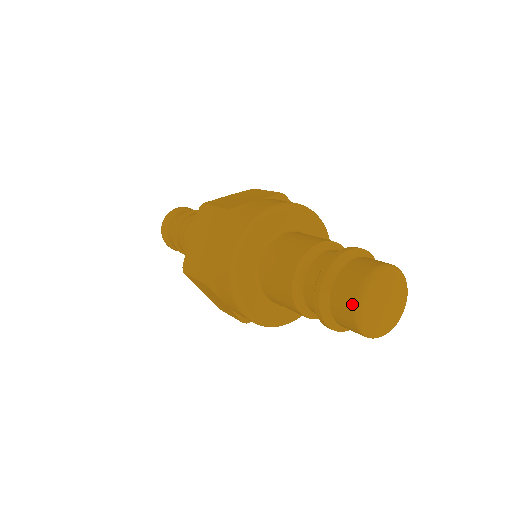
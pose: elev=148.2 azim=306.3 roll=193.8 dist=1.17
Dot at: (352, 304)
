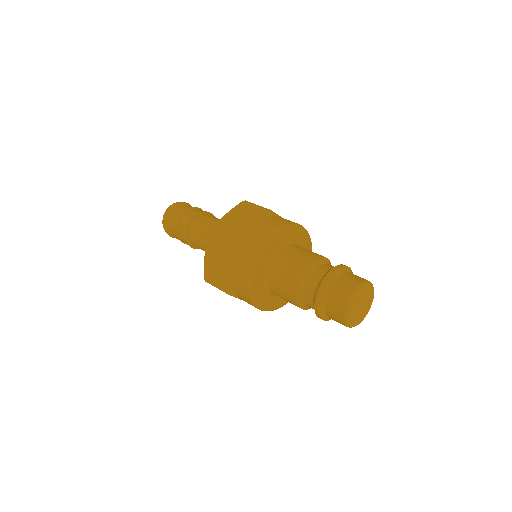
Dot at: (342, 316)
